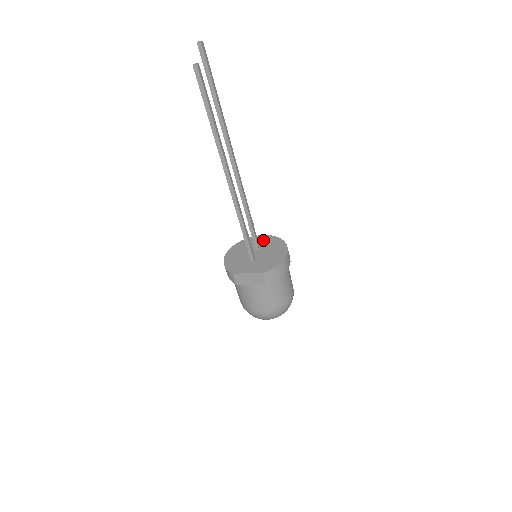
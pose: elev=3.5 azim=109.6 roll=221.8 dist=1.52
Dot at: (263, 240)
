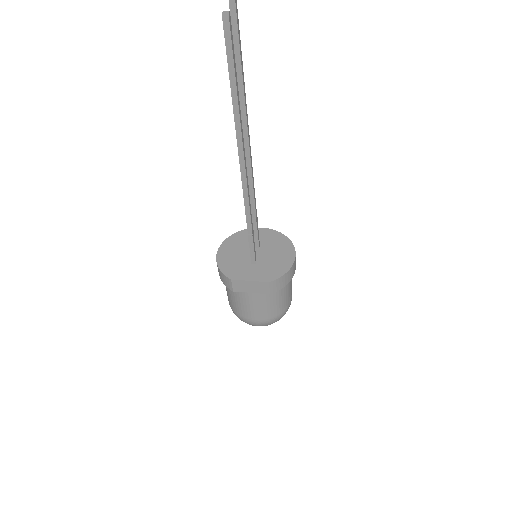
Dot at: (263, 235)
